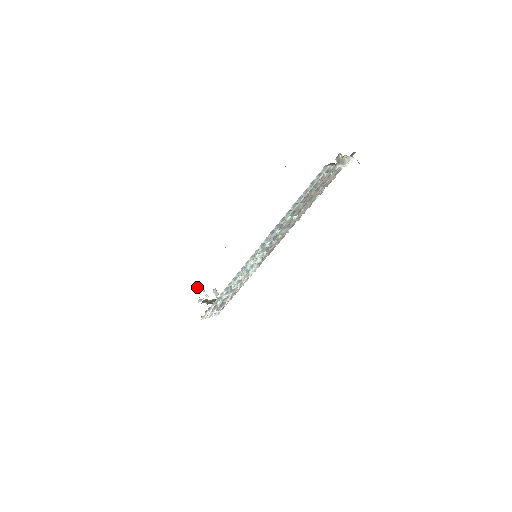
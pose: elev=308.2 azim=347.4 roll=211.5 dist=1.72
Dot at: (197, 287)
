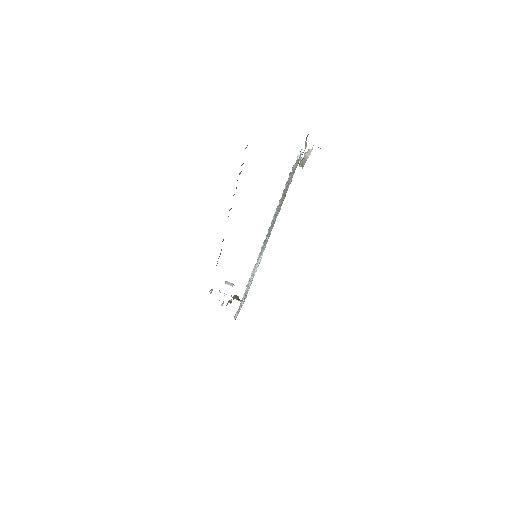
Dot at: (211, 291)
